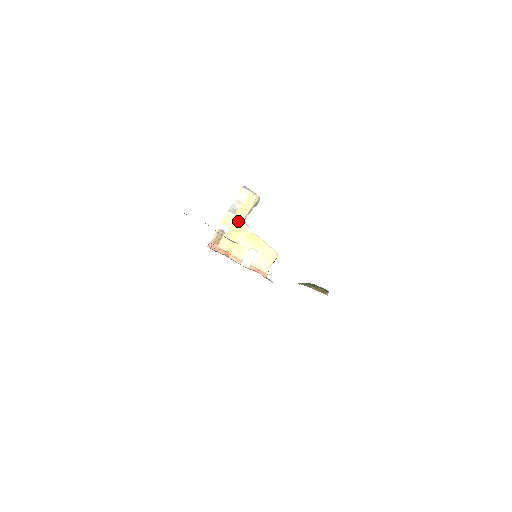
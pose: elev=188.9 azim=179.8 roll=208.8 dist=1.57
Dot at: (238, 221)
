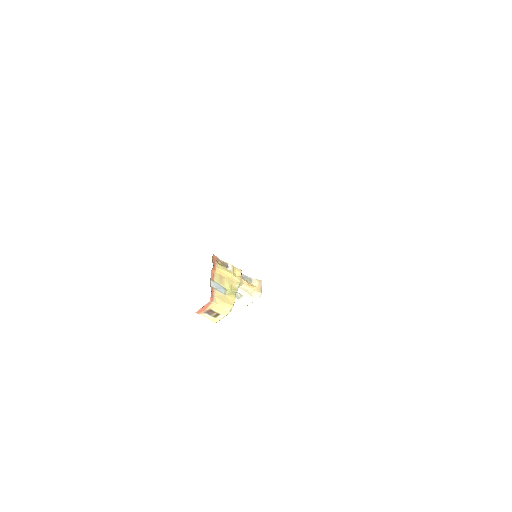
Dot at: (239, 278)
